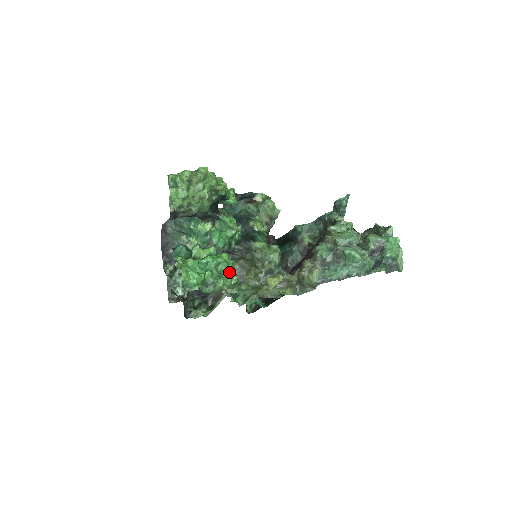
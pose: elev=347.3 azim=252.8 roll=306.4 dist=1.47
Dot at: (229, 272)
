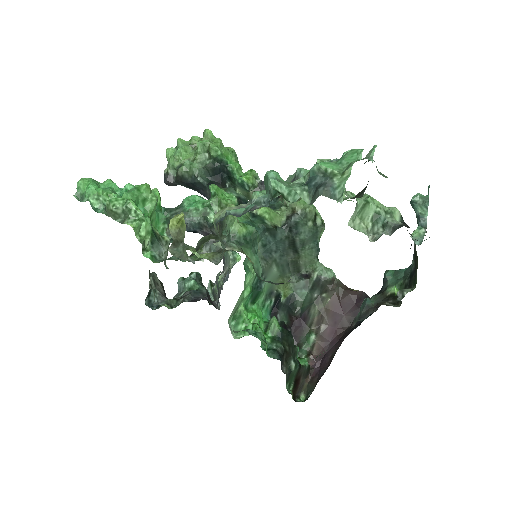
Dot at: (125, 192)
